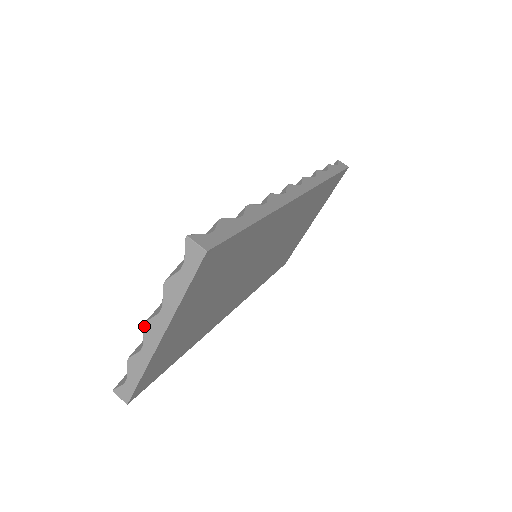
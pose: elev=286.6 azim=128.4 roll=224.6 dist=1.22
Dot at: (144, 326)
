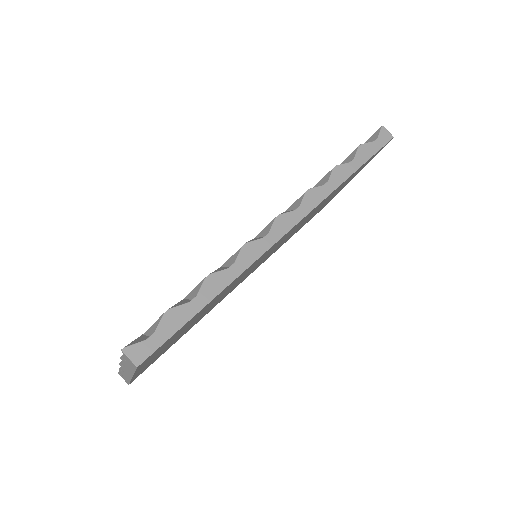
Dot at: (119, 364)
